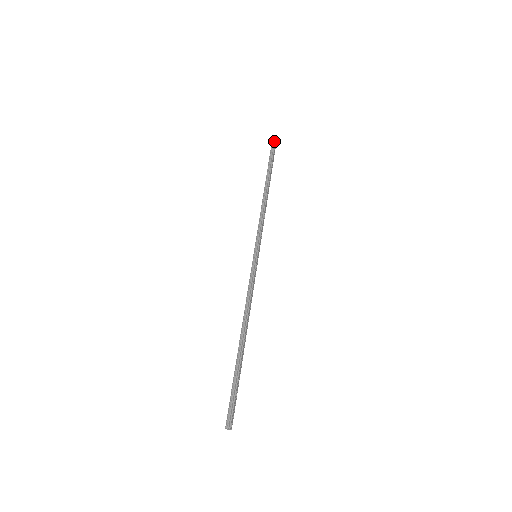
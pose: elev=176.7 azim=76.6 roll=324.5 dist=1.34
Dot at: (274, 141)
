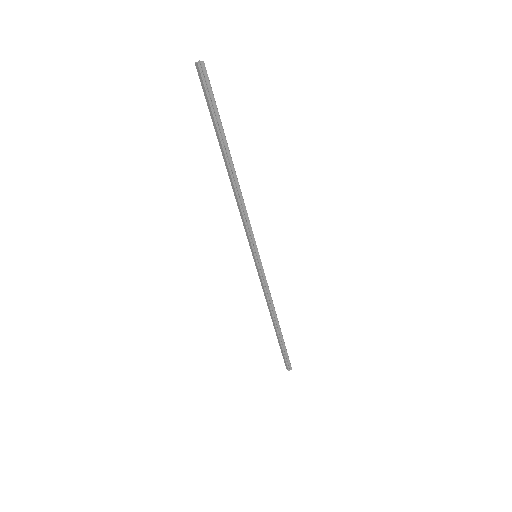
Dot at: (205, 73)
